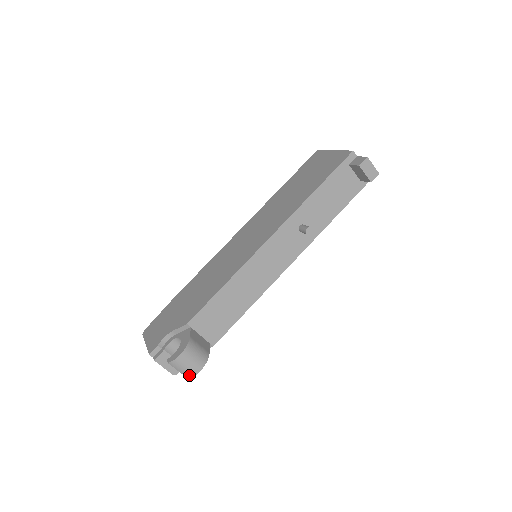
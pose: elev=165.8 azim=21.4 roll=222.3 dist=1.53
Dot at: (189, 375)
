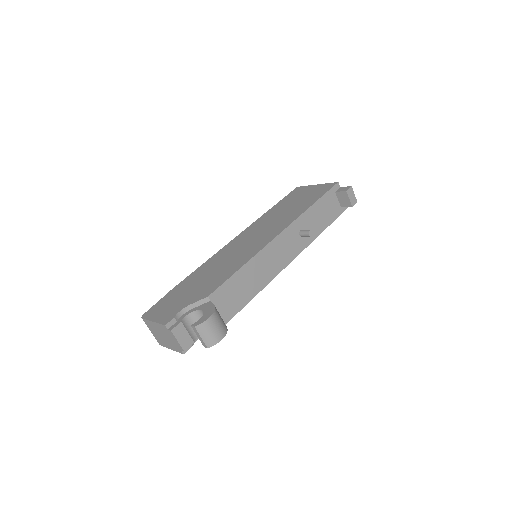
Dot at: (211, 343)
